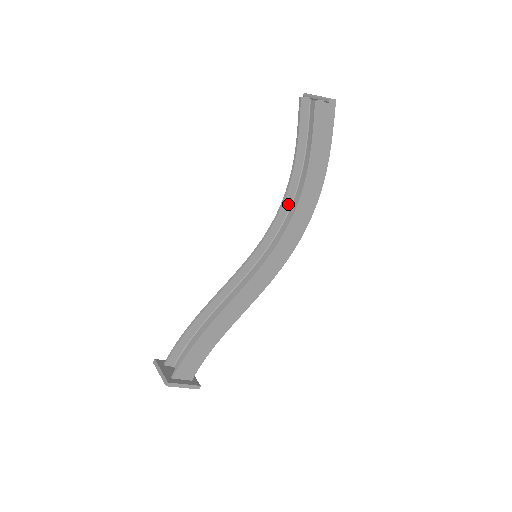
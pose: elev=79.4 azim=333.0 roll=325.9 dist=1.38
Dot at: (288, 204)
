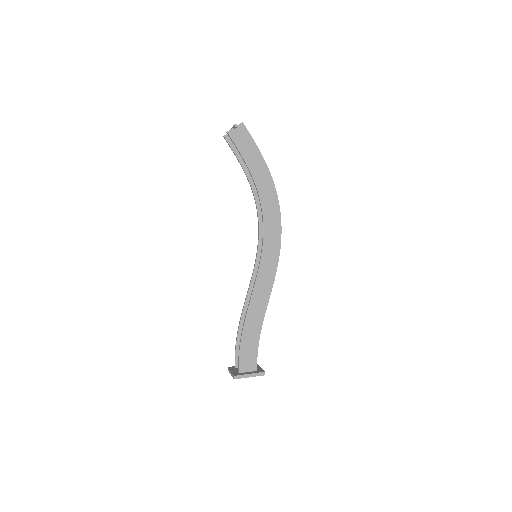
Dot at: occluded
